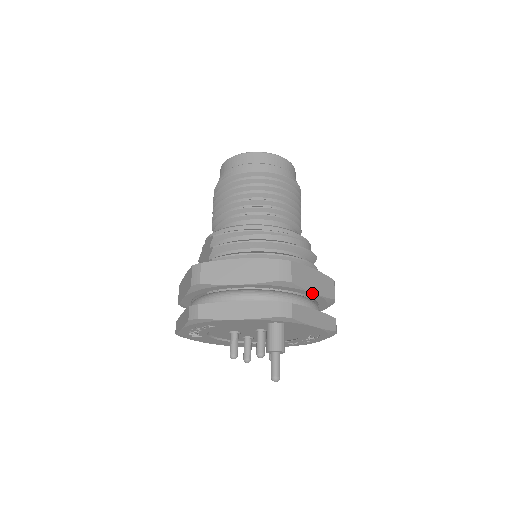
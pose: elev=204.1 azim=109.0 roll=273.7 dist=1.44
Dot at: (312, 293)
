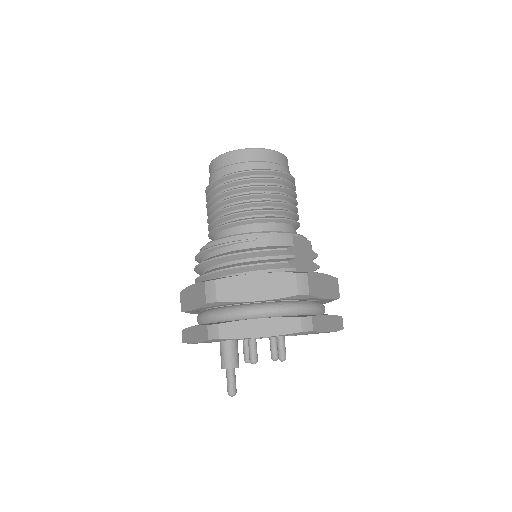
Dot at: (255, 301)
